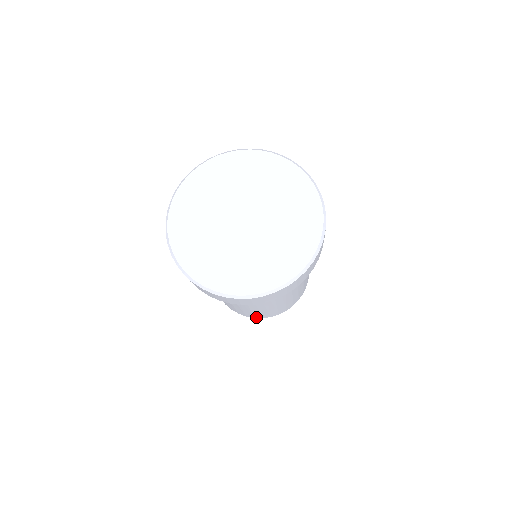
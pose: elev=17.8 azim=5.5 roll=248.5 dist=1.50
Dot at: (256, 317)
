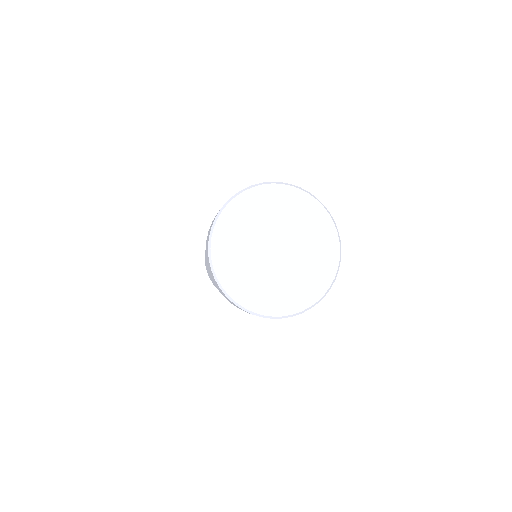
Dot at: occluded
